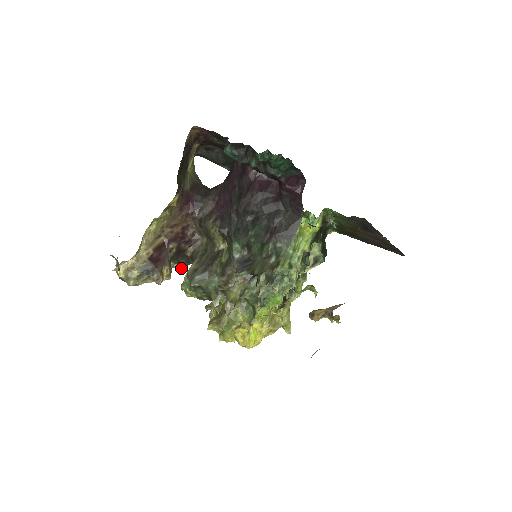
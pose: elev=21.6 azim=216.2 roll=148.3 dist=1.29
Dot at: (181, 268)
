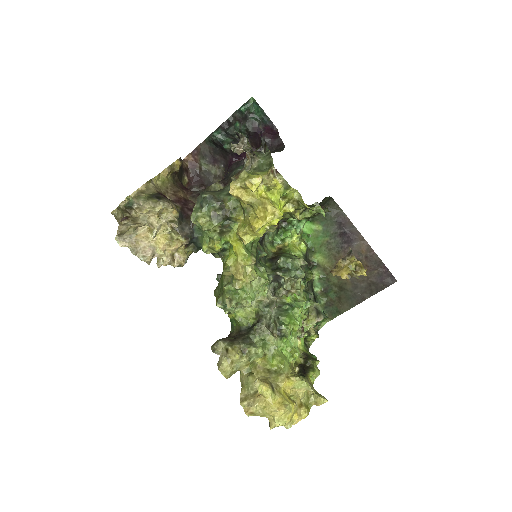
Dot at: (182, 261)
